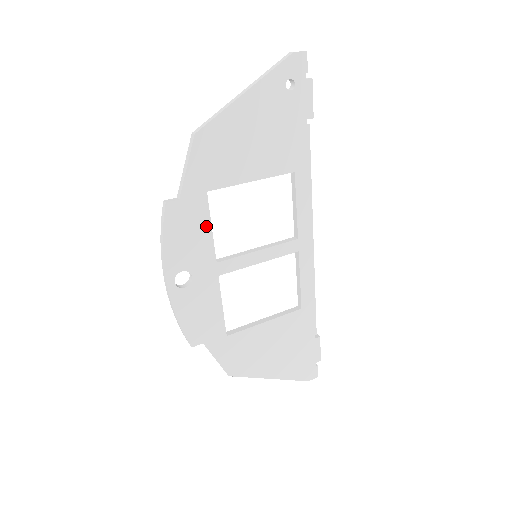
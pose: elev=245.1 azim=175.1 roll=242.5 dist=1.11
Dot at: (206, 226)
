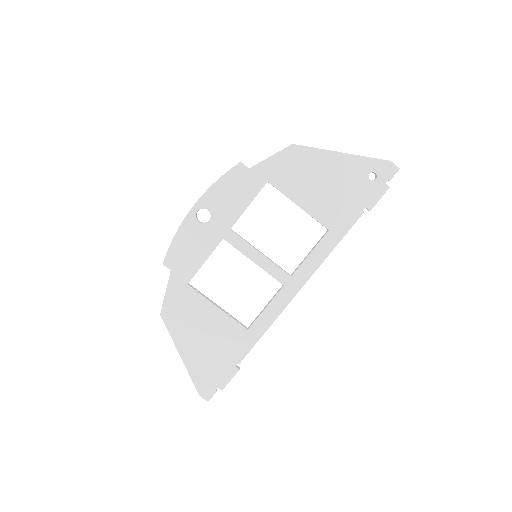
Dot at: (247, 200)
